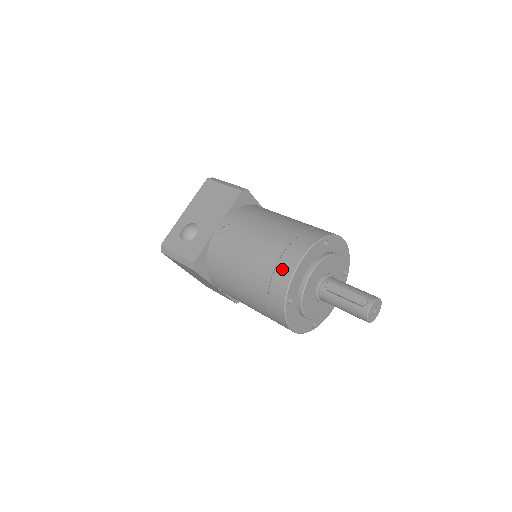
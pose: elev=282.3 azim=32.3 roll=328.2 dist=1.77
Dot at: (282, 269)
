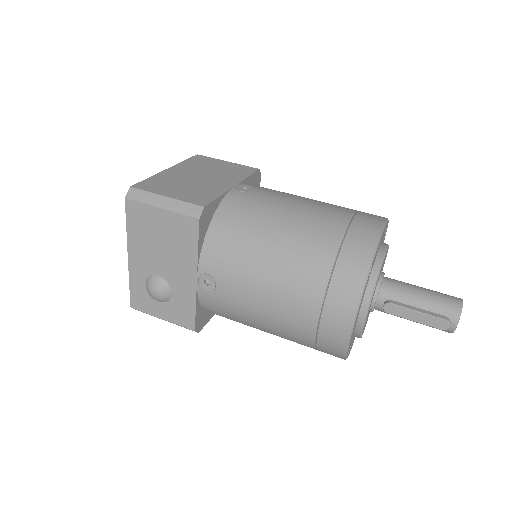
Dot at: (328, 338)
